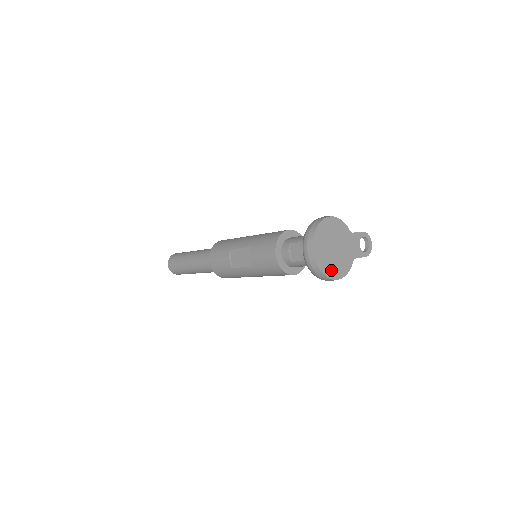
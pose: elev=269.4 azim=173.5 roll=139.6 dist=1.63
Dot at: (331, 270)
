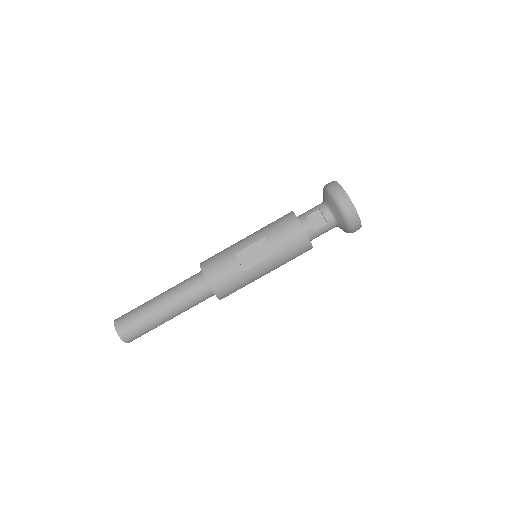
Dot at: occluded
